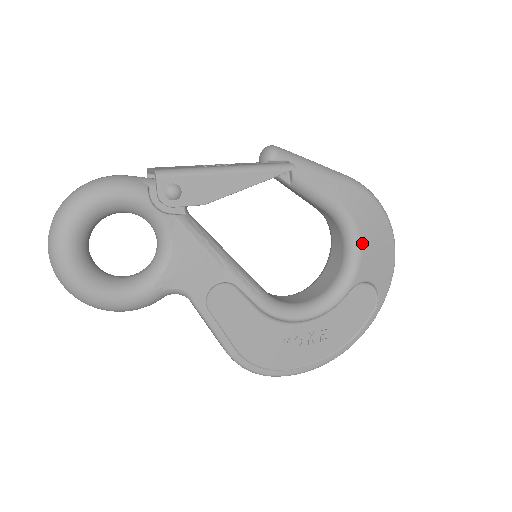
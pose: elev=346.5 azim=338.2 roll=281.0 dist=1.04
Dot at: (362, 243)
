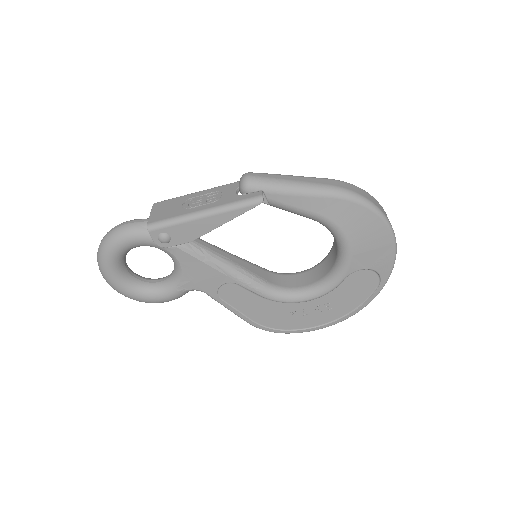
Dot at: (350, 243)
